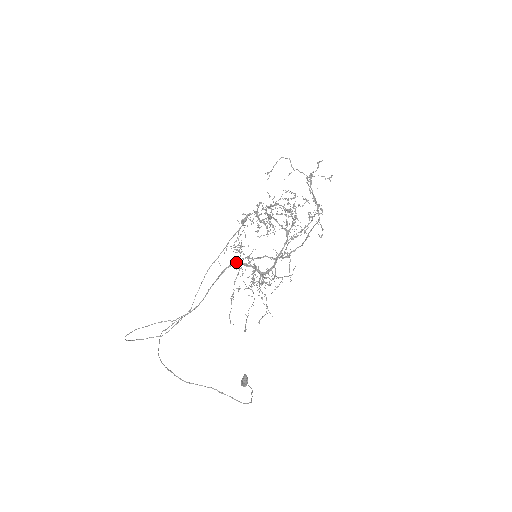
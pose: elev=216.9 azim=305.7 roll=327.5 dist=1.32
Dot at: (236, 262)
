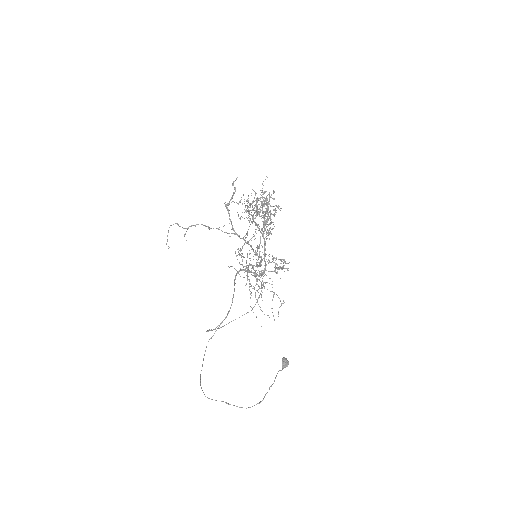
Dot at: (240, 269)
